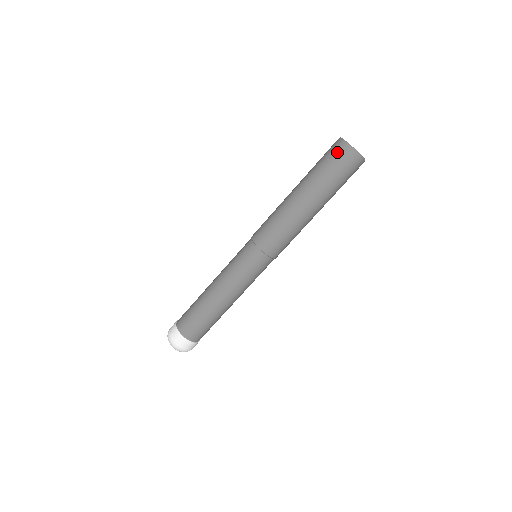
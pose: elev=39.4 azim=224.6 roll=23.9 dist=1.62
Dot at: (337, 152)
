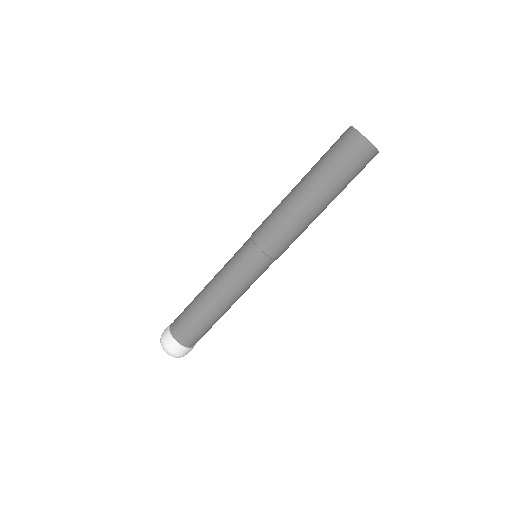
Dot at: (363, 157)
